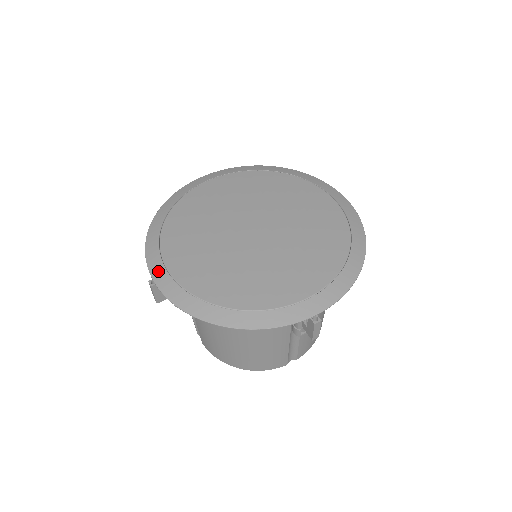
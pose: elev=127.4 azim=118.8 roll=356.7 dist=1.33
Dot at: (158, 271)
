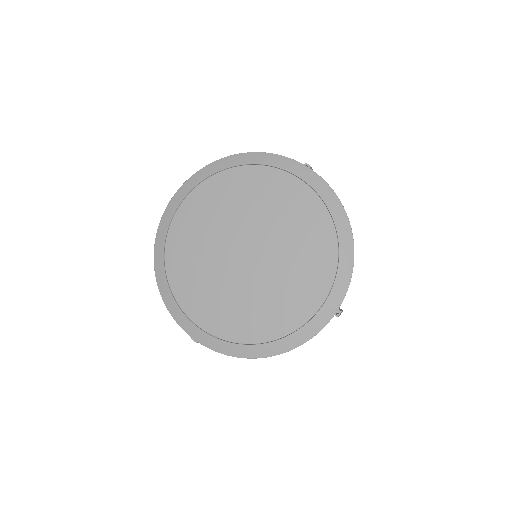
Dot at: (194, 332)
